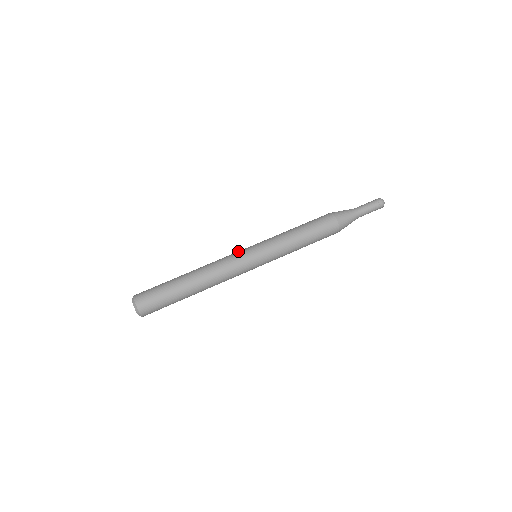
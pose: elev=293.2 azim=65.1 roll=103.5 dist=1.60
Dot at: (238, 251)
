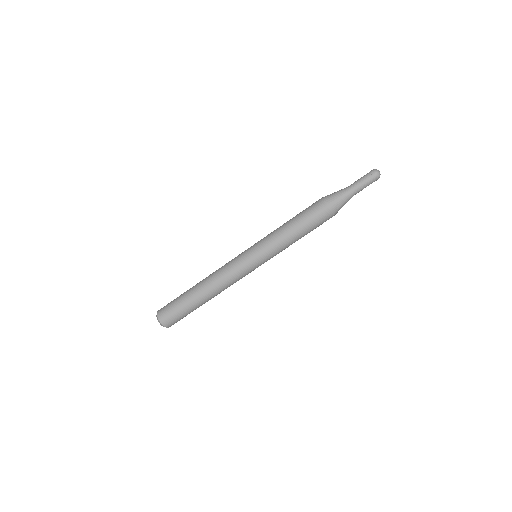
Dot at: (240, 262)
